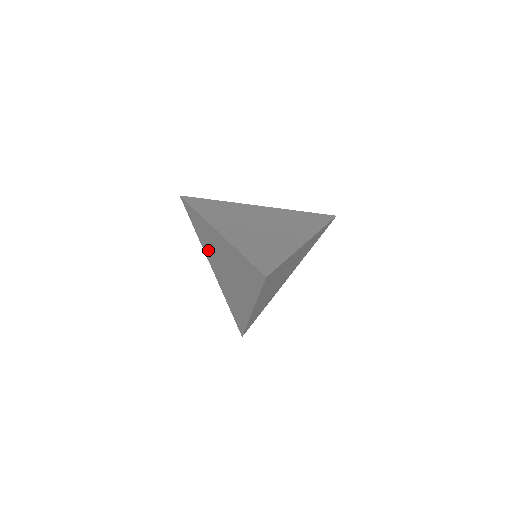
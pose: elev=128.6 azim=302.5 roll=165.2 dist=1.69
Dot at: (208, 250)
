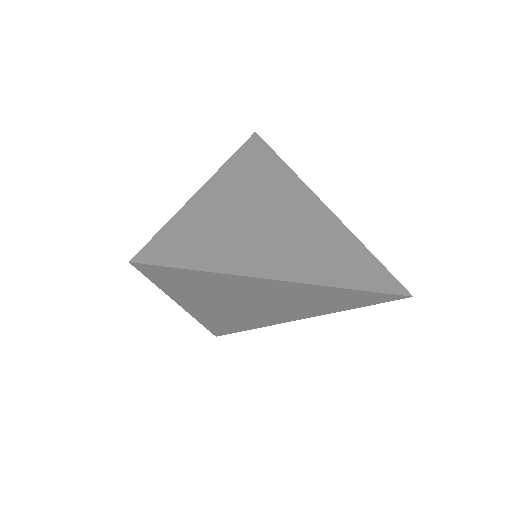
Dot at: occluded
